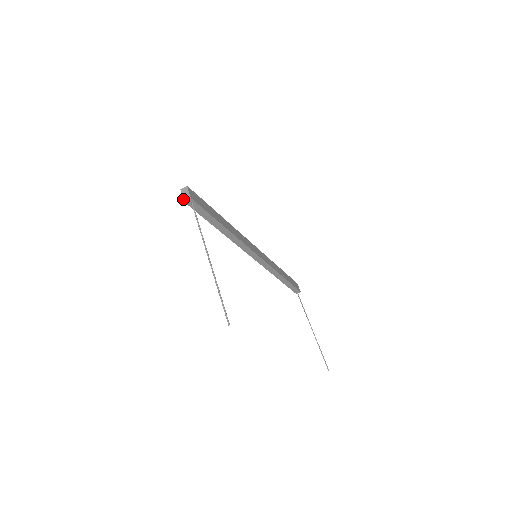
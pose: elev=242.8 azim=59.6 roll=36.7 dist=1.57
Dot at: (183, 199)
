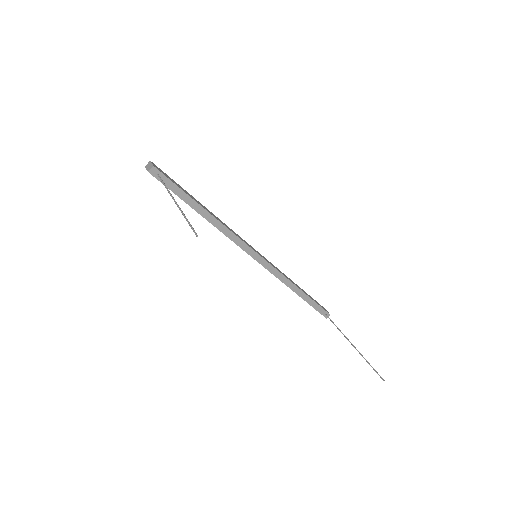
Dot at: (147, 170)
